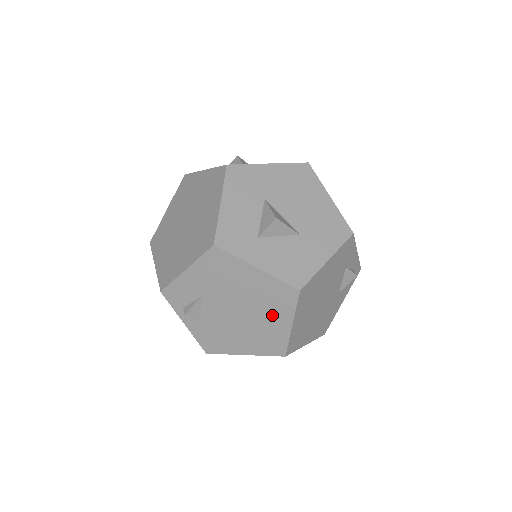
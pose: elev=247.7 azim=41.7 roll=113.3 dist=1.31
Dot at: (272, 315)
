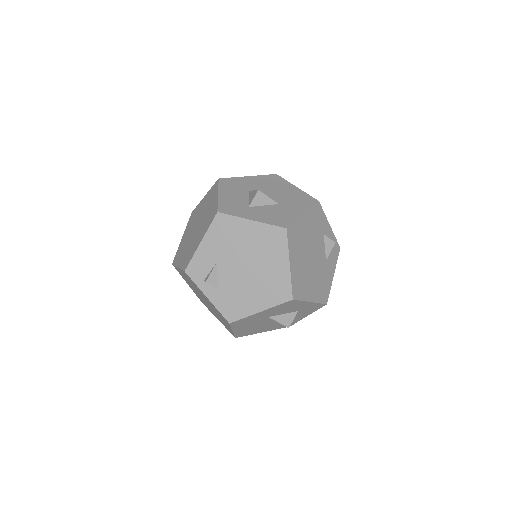
Dot at: (272, 260)
